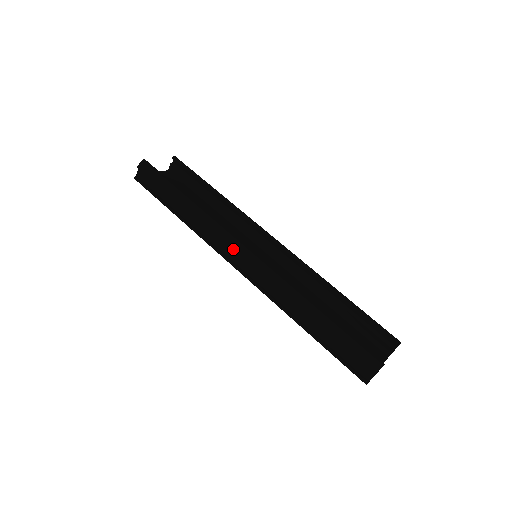
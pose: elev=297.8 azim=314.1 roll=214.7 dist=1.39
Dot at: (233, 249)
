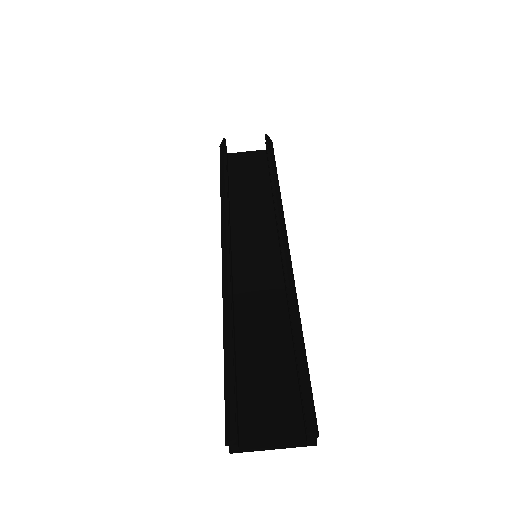
Dot at: (222, 242)
